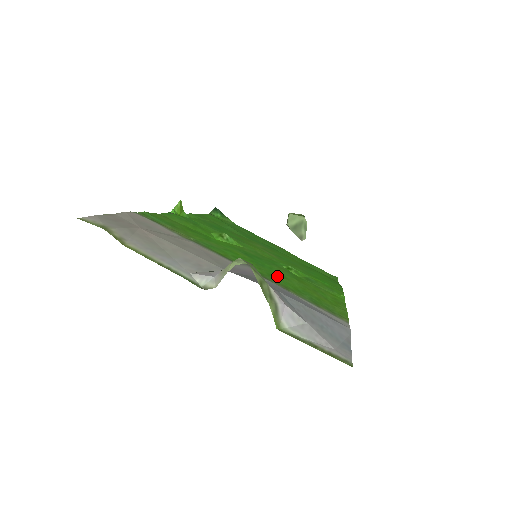
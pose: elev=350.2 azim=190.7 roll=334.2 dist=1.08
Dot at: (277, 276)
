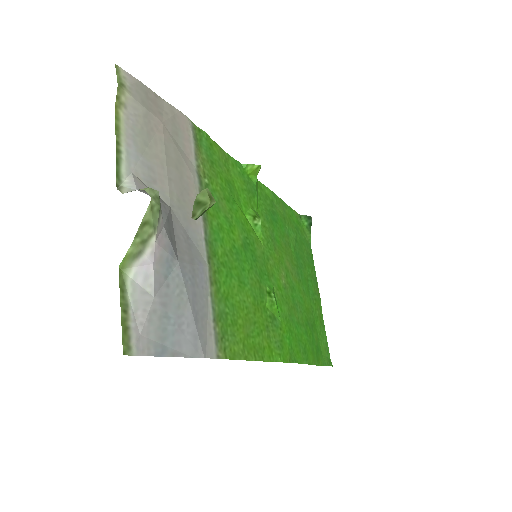
Dot at: (232, 274)
